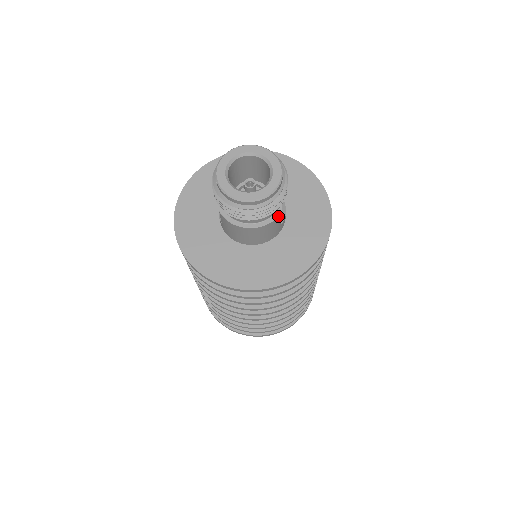
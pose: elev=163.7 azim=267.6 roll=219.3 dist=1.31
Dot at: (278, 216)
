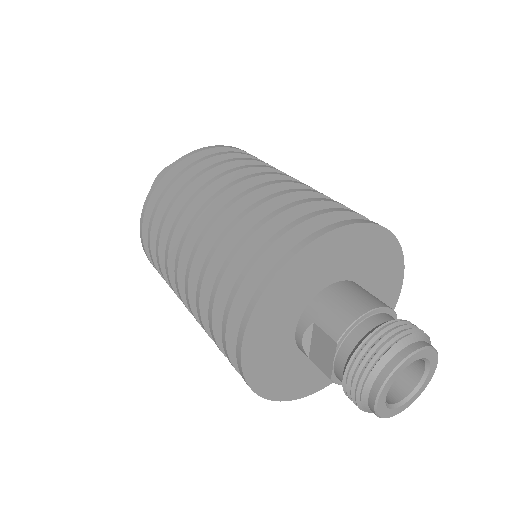
Dot at: occluded
